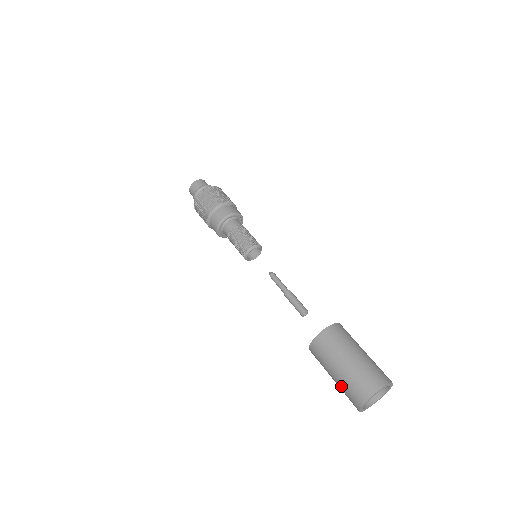
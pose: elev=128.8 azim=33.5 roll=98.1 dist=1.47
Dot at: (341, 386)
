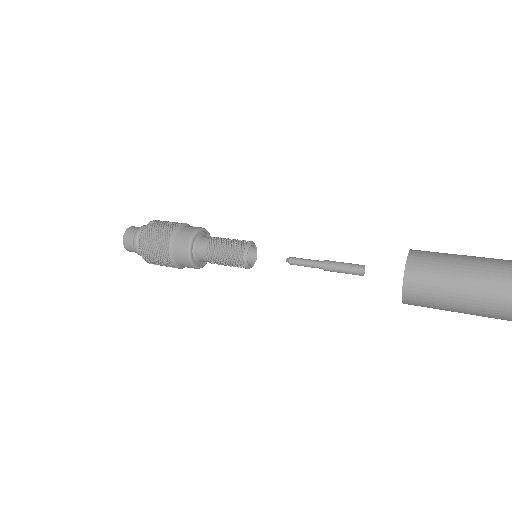
Dot at: (478, 306)
